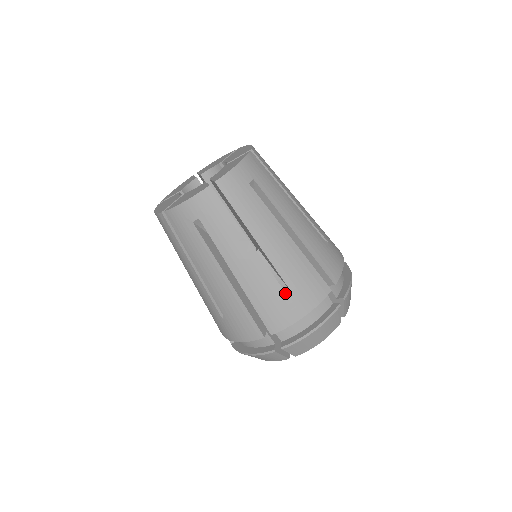
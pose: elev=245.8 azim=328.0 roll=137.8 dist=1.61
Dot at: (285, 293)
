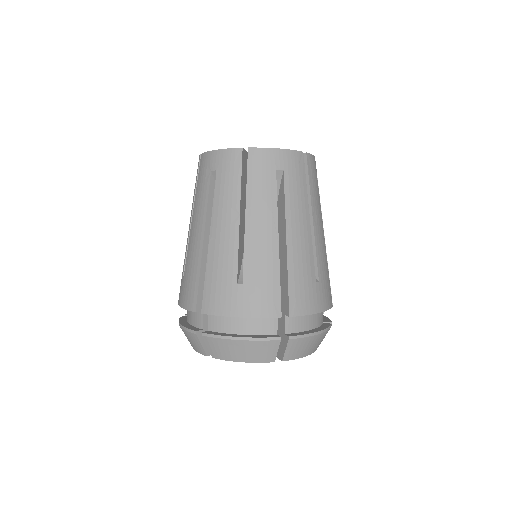
Dot at: (237, 282)
